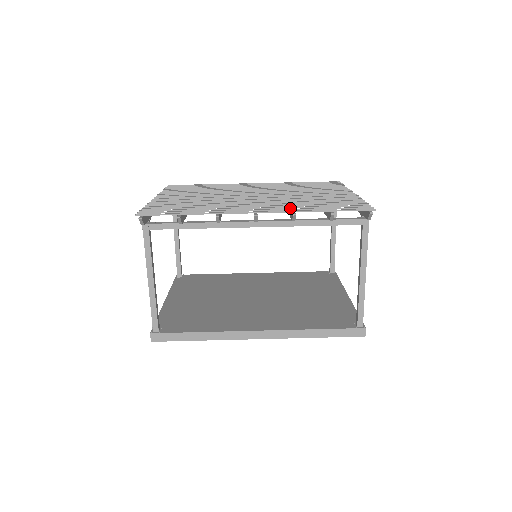
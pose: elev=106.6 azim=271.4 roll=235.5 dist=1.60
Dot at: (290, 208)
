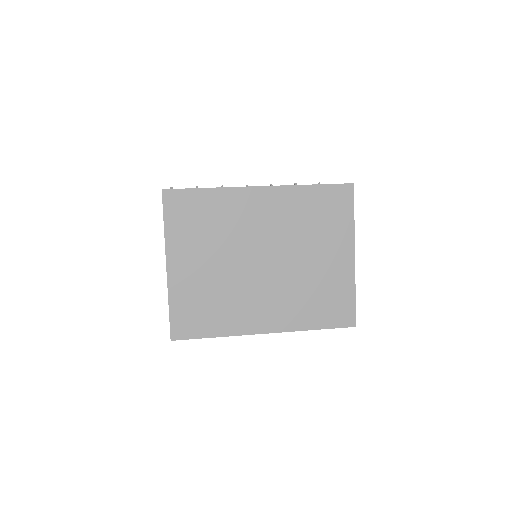
Dot at: occluded
